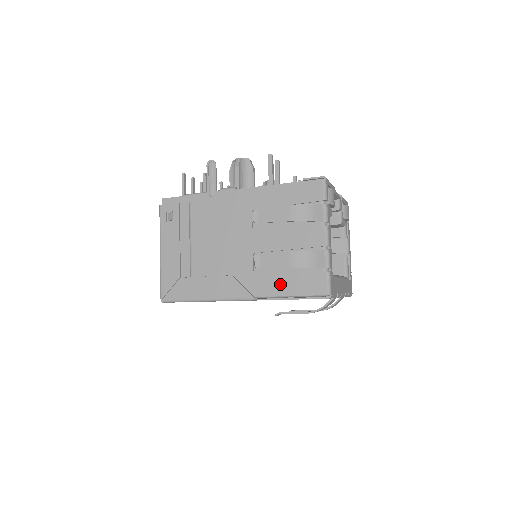
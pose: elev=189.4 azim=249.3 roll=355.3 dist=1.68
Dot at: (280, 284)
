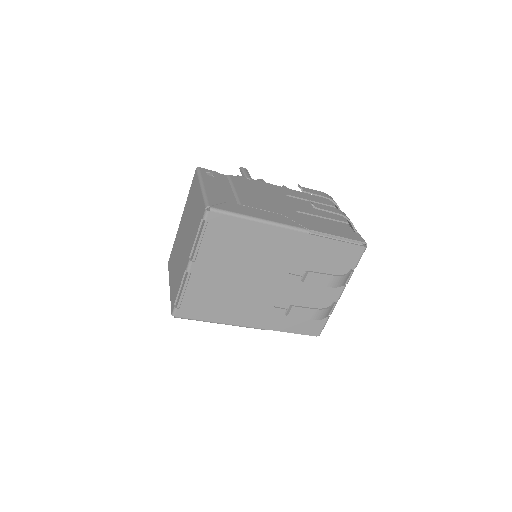
Dot at: (326, 229)
